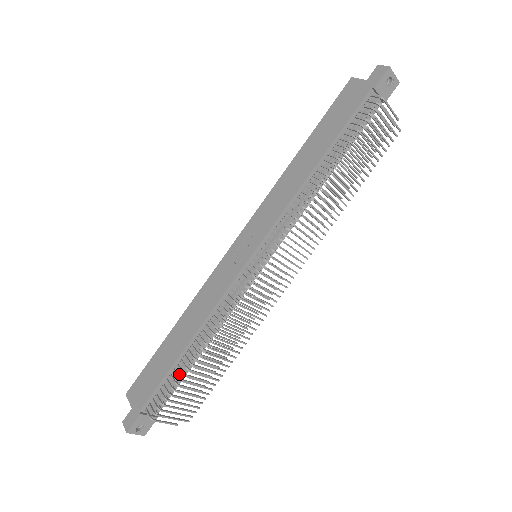
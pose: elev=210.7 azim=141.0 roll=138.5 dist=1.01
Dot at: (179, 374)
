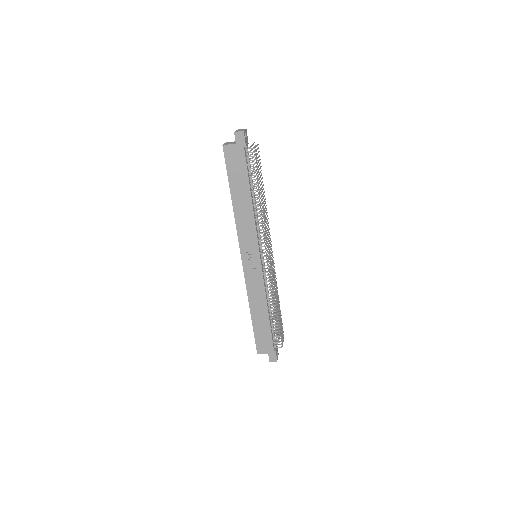
Dot at: (273, 324)
